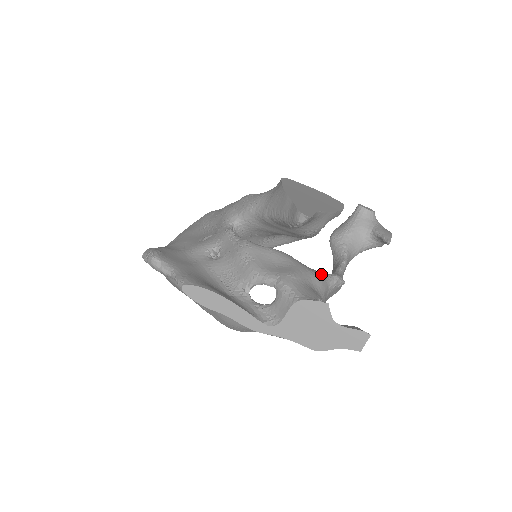
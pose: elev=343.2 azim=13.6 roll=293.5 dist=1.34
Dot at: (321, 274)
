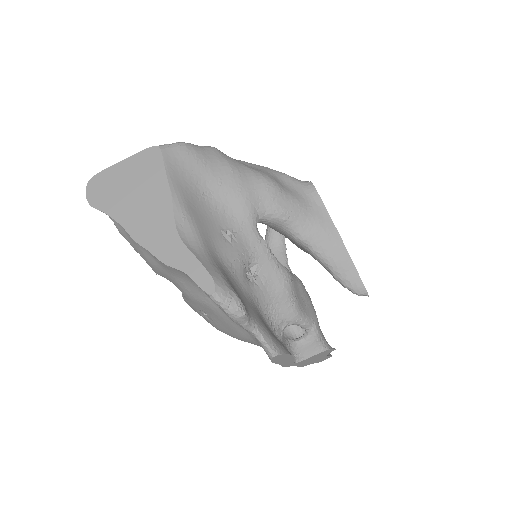
Dot at: occluded
